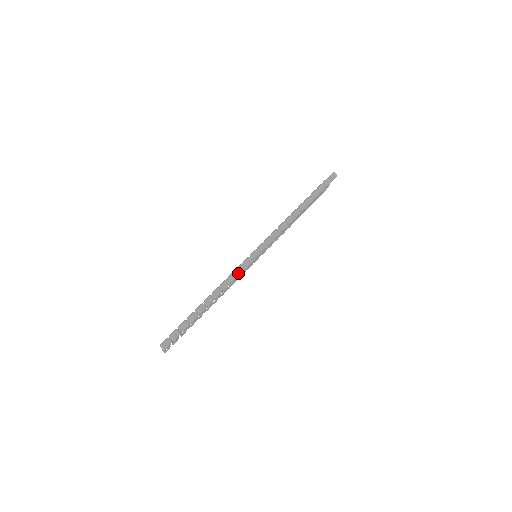
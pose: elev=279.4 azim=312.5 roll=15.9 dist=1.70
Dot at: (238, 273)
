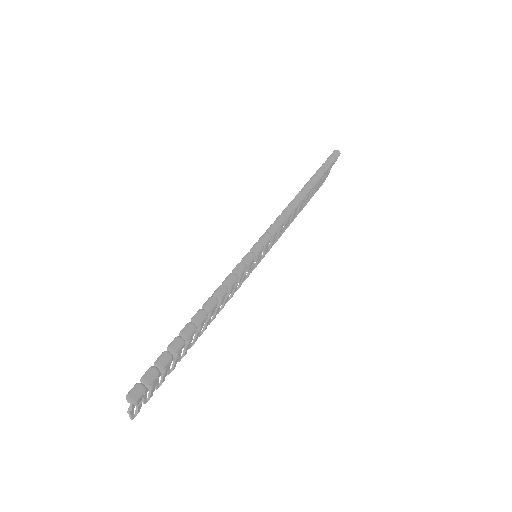
Dot at: (237, 275)
